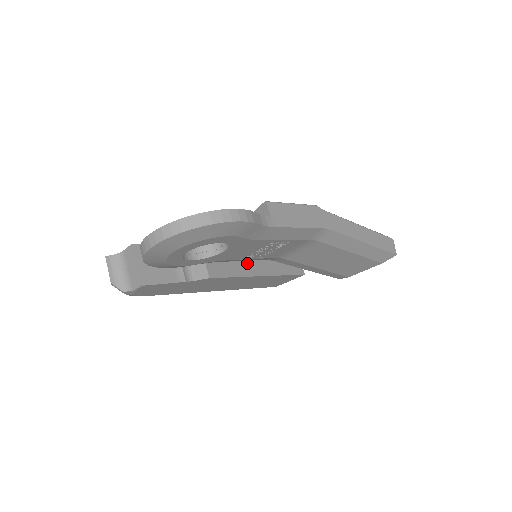
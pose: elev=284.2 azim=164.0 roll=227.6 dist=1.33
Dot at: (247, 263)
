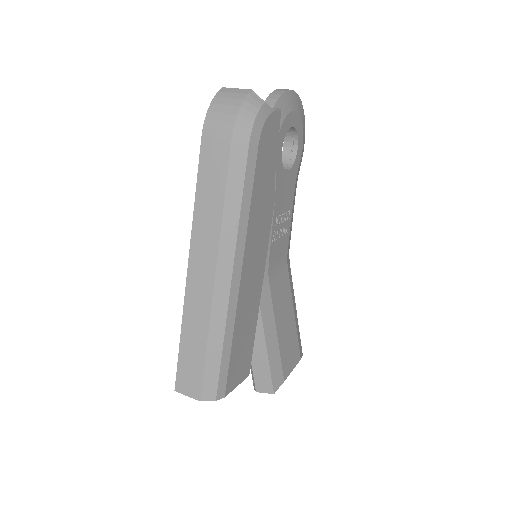
Dot at: occluded
